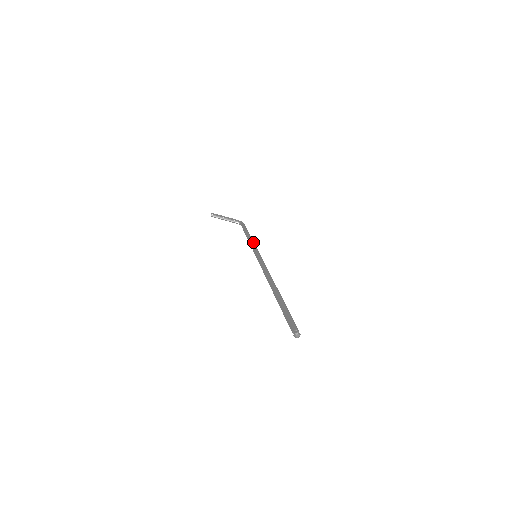
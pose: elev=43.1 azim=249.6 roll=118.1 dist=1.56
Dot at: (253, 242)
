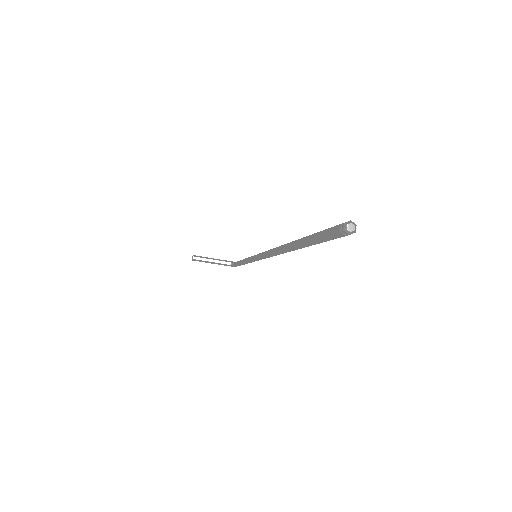
Dot at: occluded
